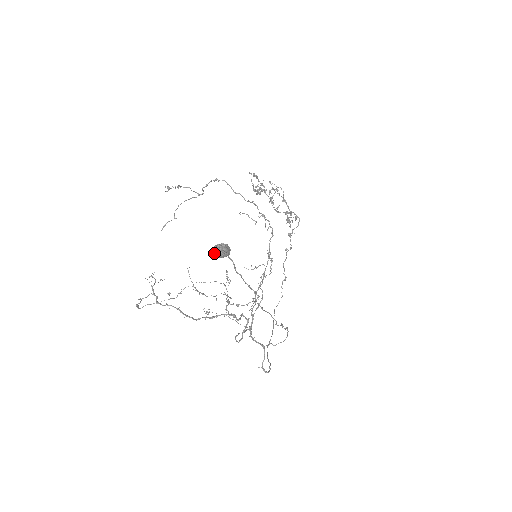
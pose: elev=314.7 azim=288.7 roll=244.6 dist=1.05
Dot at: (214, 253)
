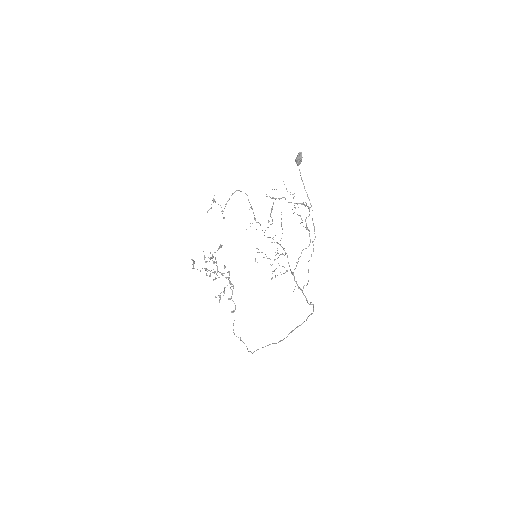
Dot at: (300, 156)
